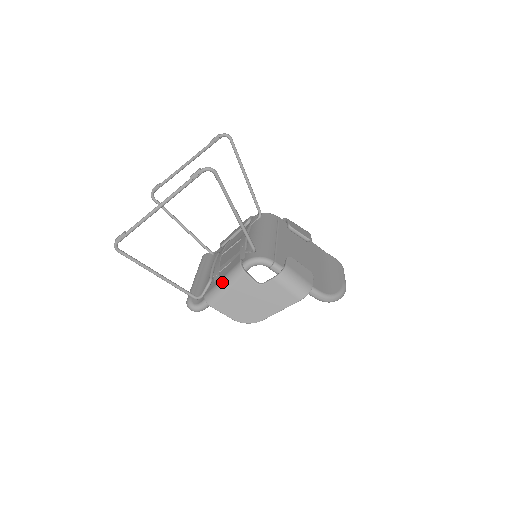
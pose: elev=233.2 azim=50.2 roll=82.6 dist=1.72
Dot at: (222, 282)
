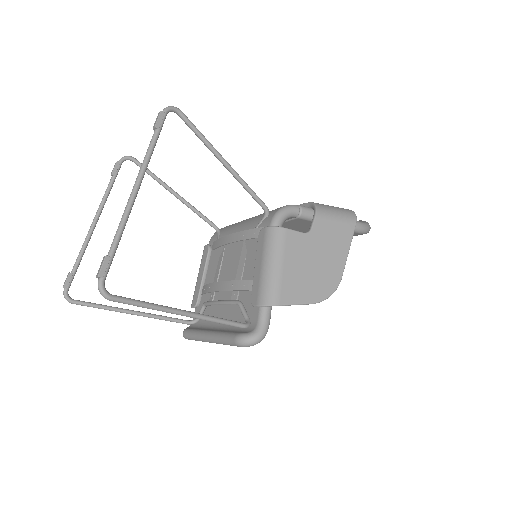
Dot at: (267, 264)
